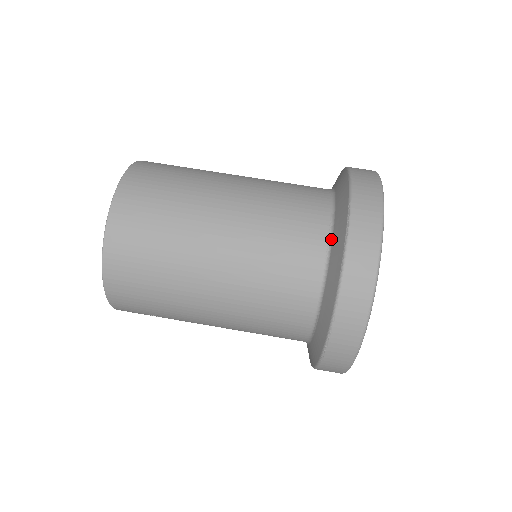
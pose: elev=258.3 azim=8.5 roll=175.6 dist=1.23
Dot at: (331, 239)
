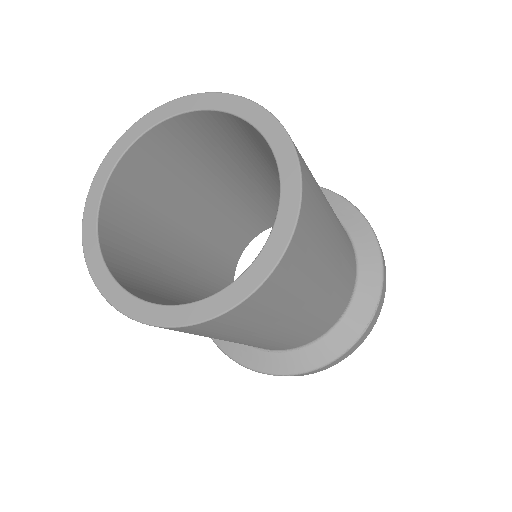
Dot at: (346, 312)
